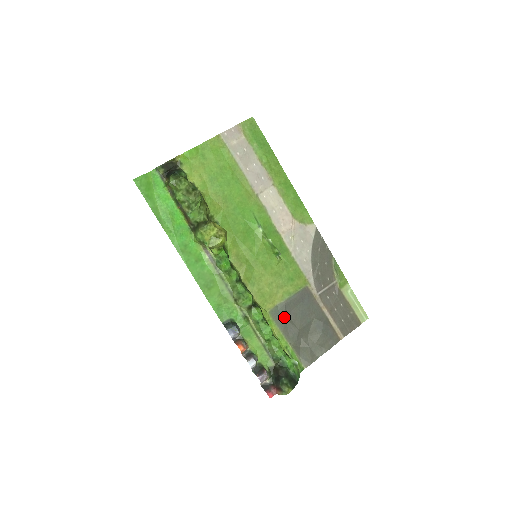
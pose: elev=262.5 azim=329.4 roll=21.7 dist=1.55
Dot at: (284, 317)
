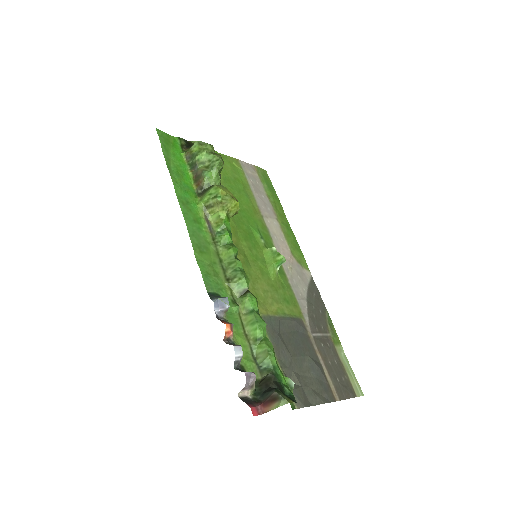
Dot at: (277, 333)
